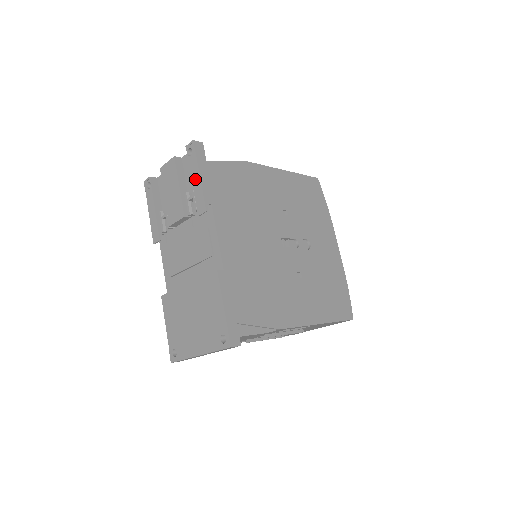
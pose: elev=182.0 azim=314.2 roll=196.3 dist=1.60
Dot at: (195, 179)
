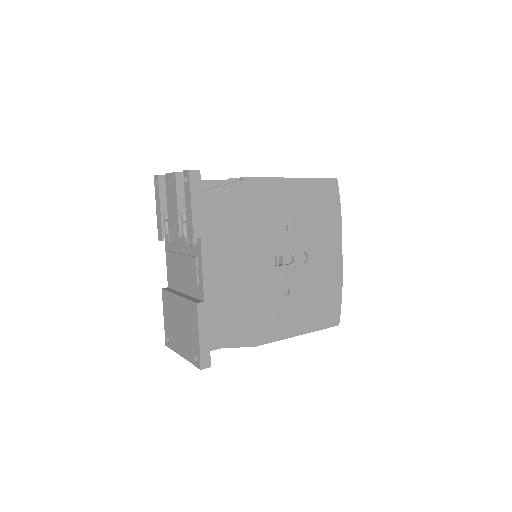
Dot at: (188, 209)
